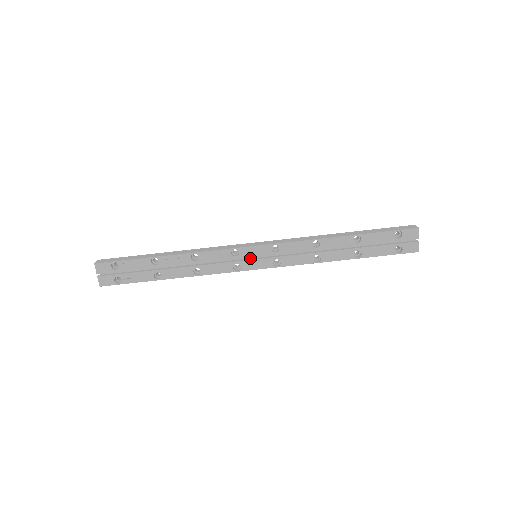
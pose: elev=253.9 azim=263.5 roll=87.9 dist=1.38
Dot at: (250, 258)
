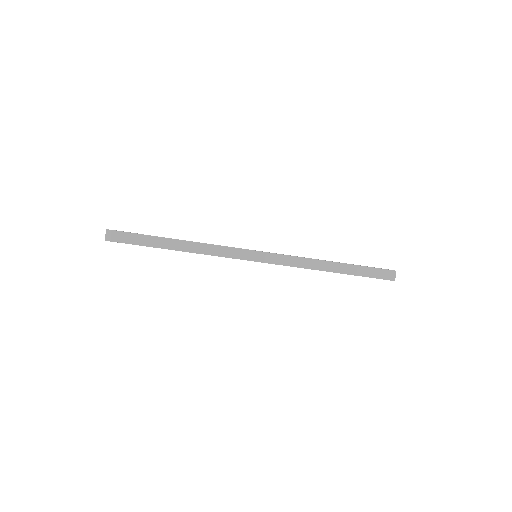
Dot at: occluded
